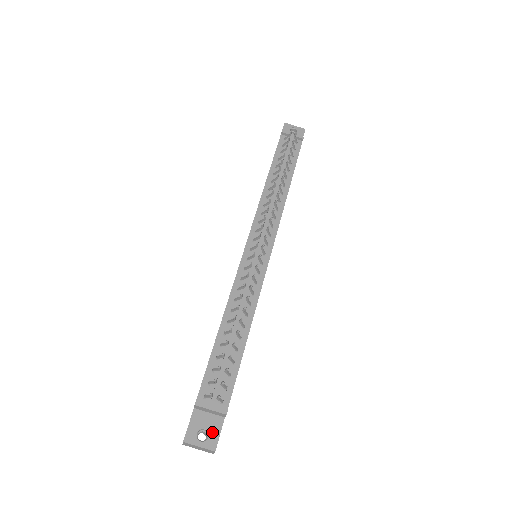
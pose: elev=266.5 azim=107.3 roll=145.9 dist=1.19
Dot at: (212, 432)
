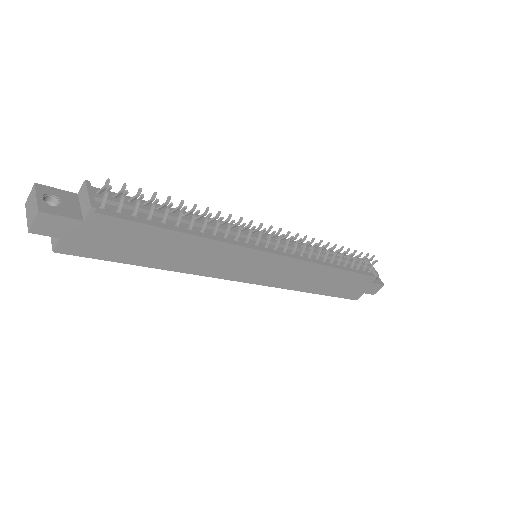
Dot at: (60, 209)
